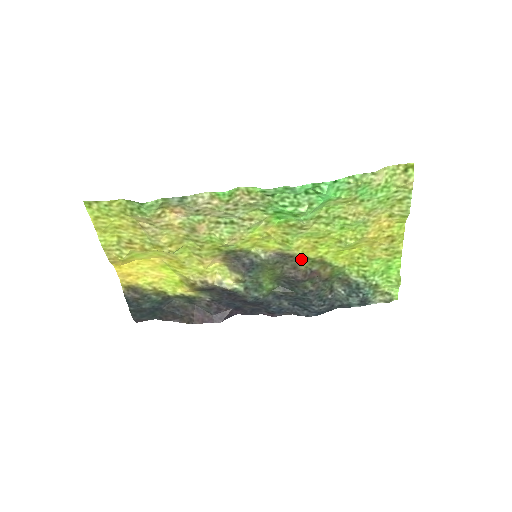
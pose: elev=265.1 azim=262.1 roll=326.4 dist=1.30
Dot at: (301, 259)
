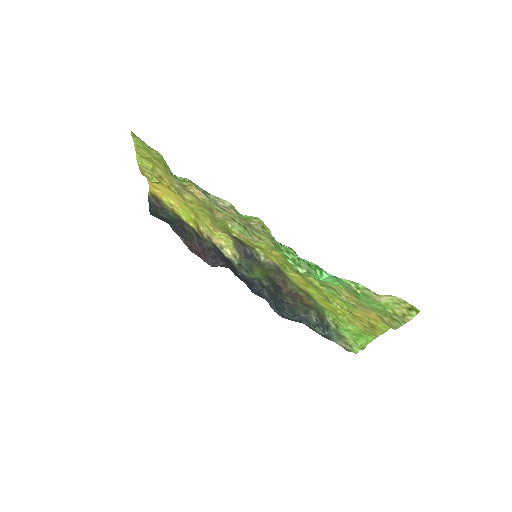
Dot at: (292, 282)
